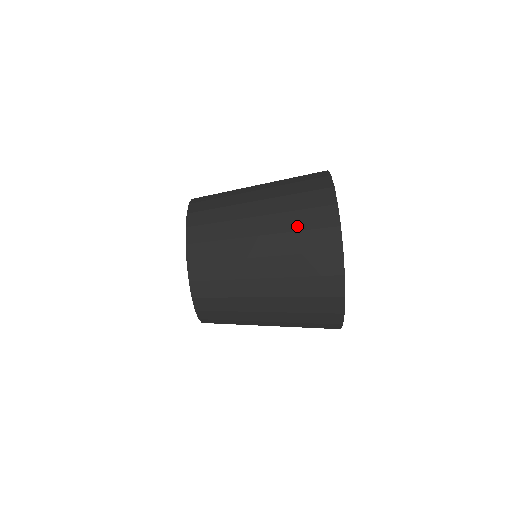
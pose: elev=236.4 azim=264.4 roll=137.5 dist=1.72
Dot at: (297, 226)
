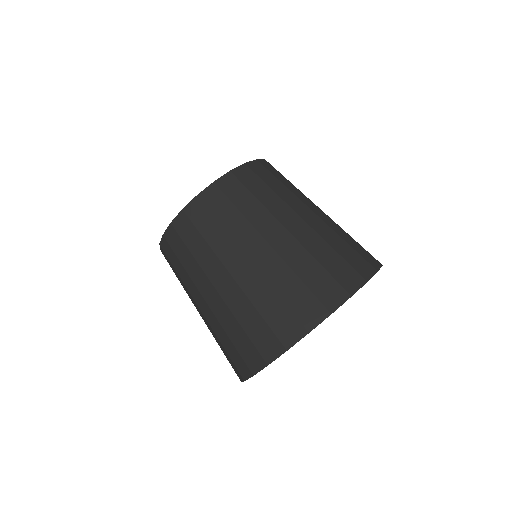
Dot at: (350, 236)
